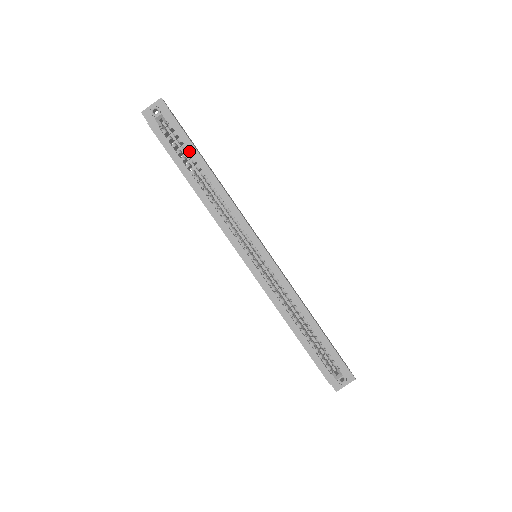
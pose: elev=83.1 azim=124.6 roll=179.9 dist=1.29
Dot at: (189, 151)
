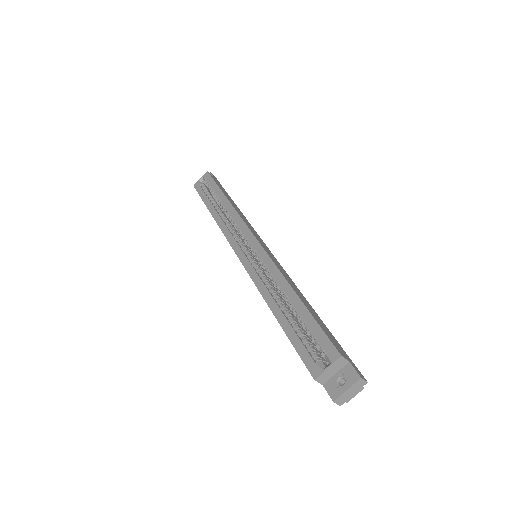
Dot at: (214, 190)
